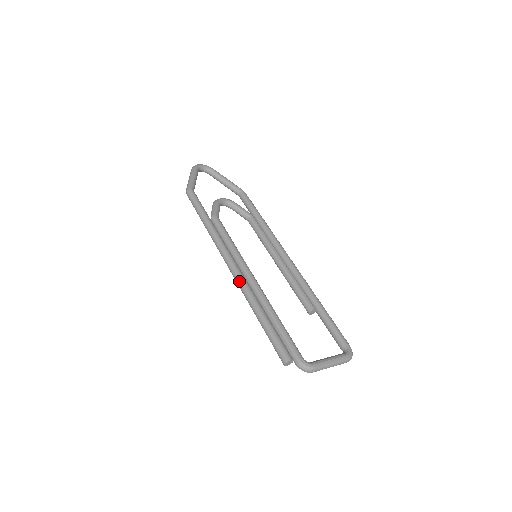
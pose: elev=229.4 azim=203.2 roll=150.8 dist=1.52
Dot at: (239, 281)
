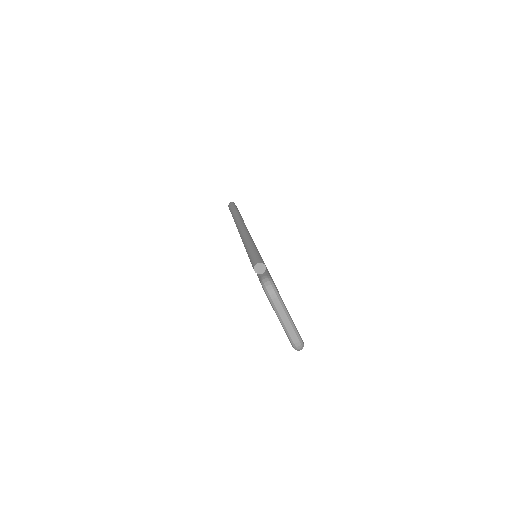
Dot at: (245, 230)
